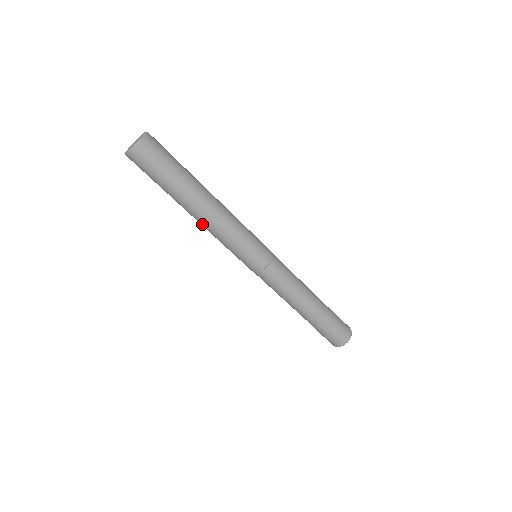
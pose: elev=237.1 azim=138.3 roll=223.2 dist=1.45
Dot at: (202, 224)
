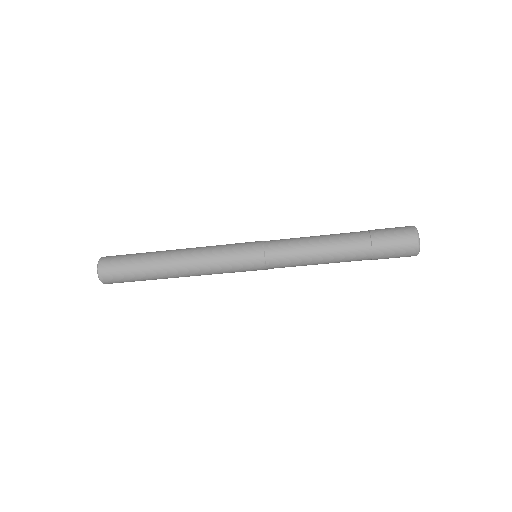
Dot at: occluded
